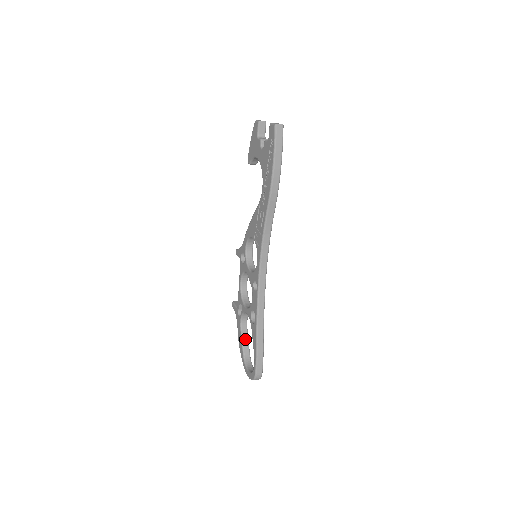
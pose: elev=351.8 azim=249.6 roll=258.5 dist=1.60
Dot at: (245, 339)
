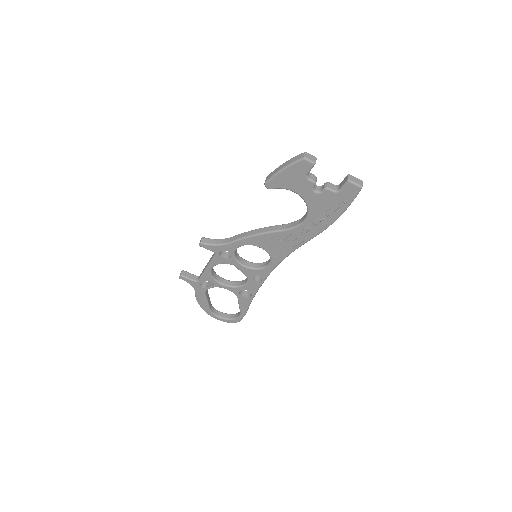
Dot at: (208, 298)
